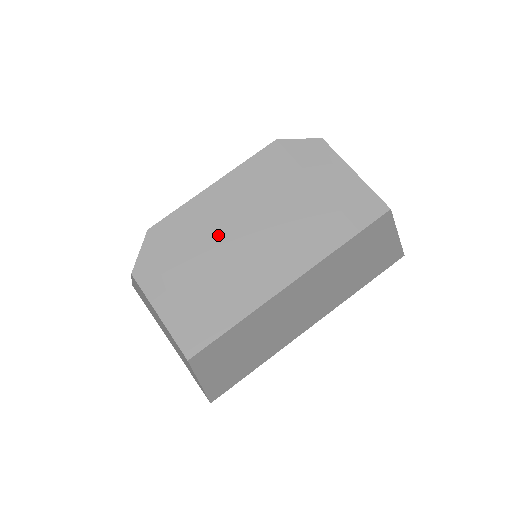
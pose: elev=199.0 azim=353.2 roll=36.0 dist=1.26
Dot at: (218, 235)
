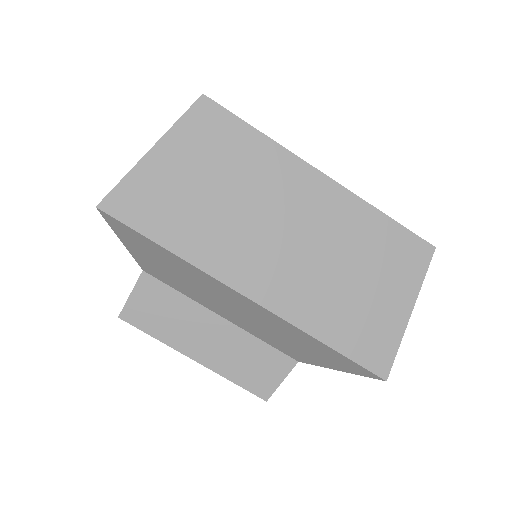
Dot at: occluded
